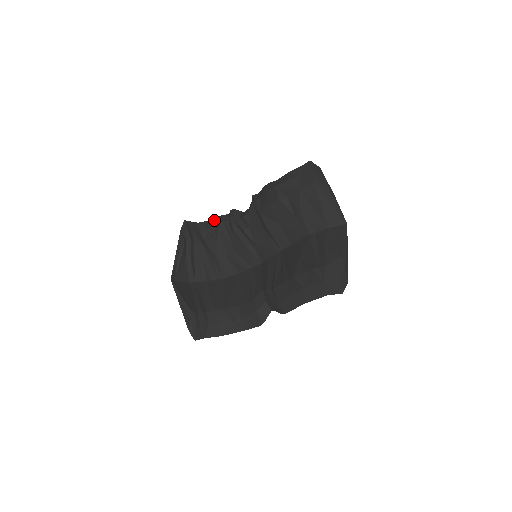
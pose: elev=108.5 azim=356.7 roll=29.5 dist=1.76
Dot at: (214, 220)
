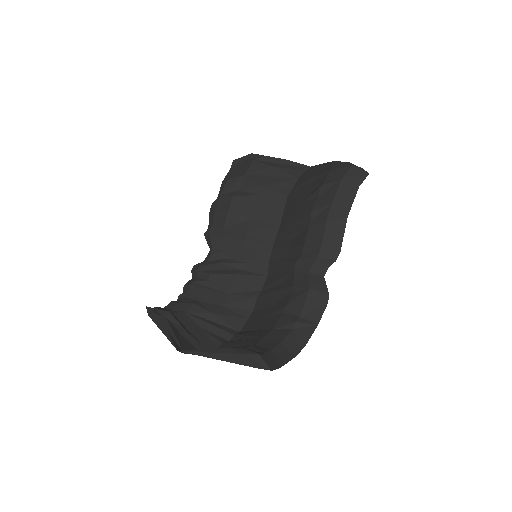
Dot at: (180, 294)
